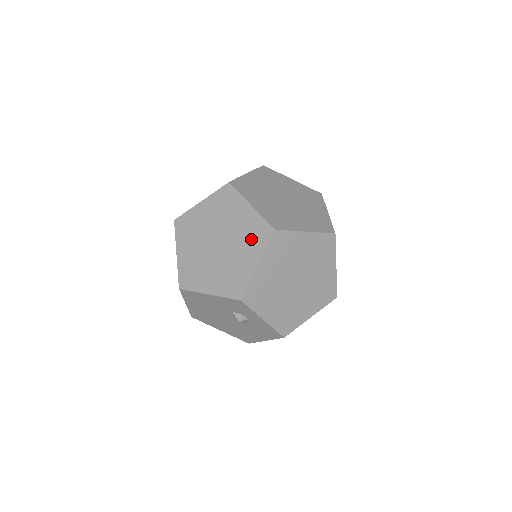
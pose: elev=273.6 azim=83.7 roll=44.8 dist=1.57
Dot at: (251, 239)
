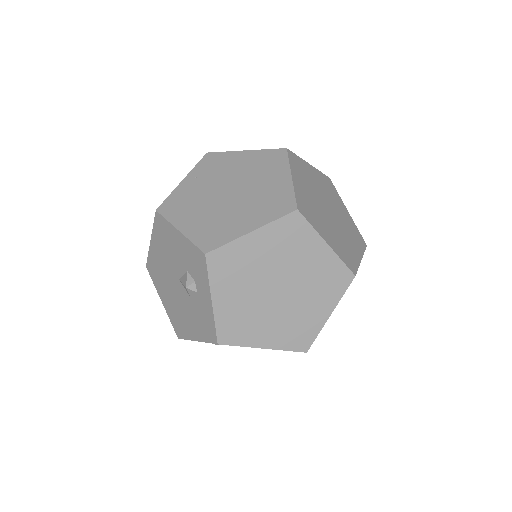
Dot at: (266, 205)
